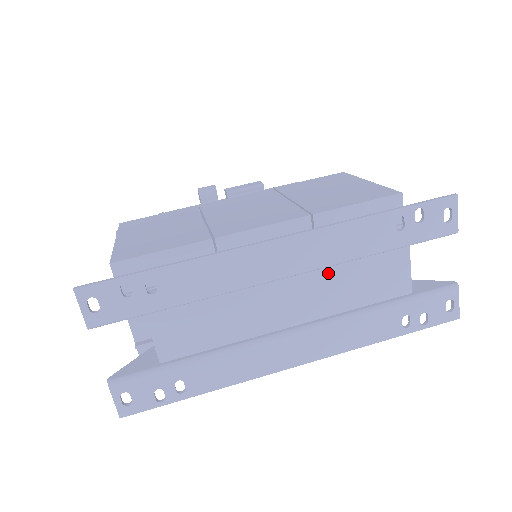
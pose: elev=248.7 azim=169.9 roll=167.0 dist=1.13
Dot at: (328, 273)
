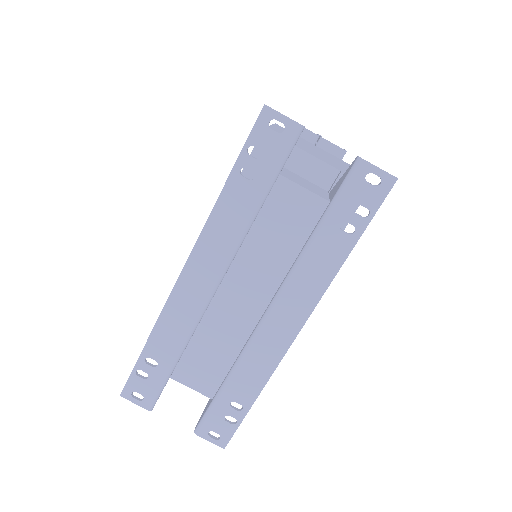
Dot at: (246, 254)
